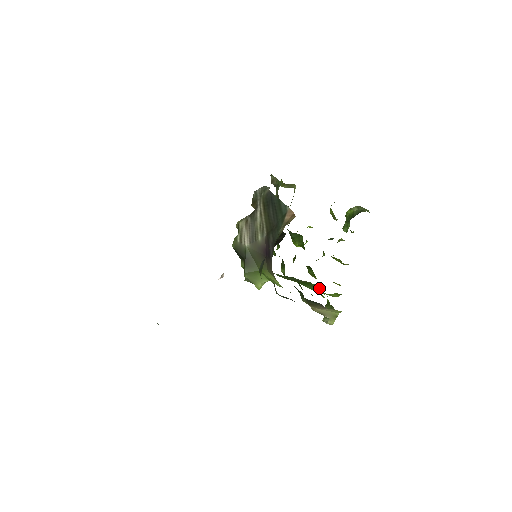
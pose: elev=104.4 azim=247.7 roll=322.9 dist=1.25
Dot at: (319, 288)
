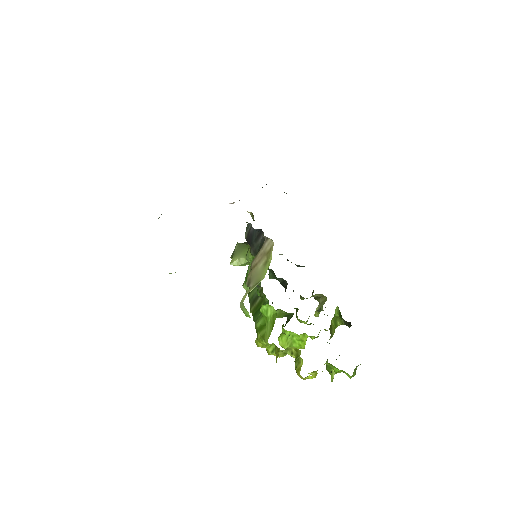
Dot at: occluded
